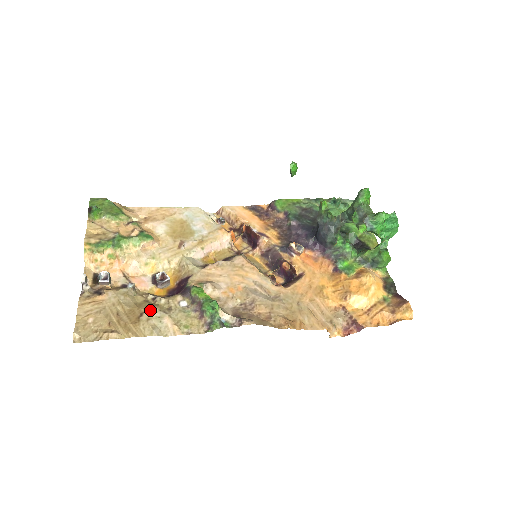
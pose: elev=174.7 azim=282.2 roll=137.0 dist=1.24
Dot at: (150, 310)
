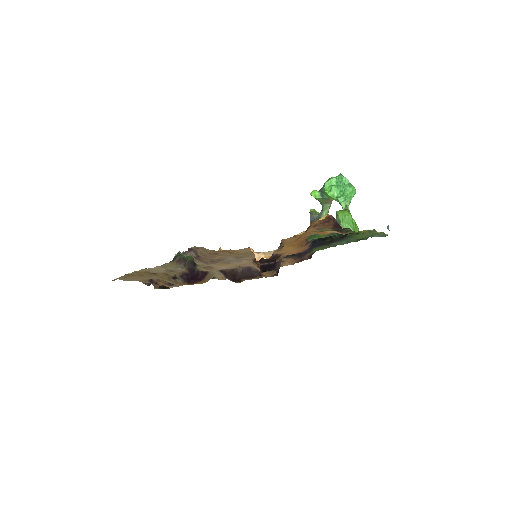
Dot at: (161, 272)
